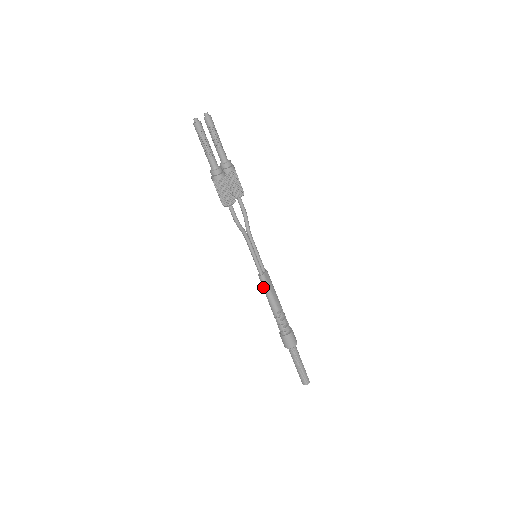
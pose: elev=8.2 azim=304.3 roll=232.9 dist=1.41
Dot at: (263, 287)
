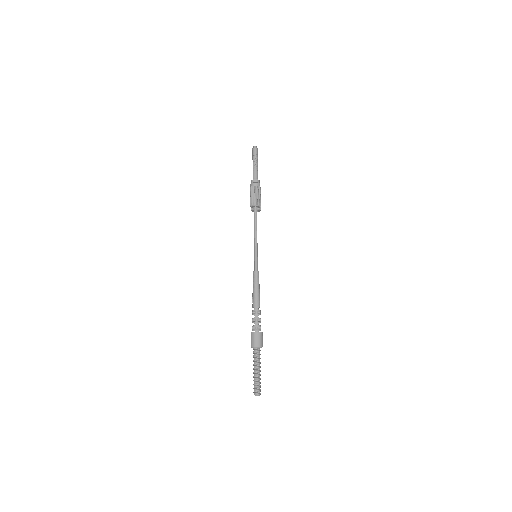
Dot at: (255, 282)
